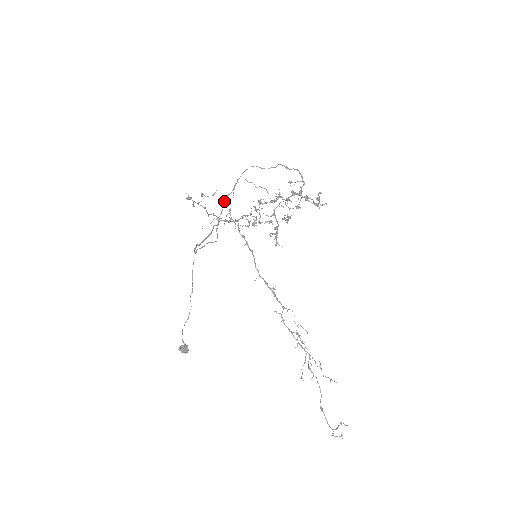
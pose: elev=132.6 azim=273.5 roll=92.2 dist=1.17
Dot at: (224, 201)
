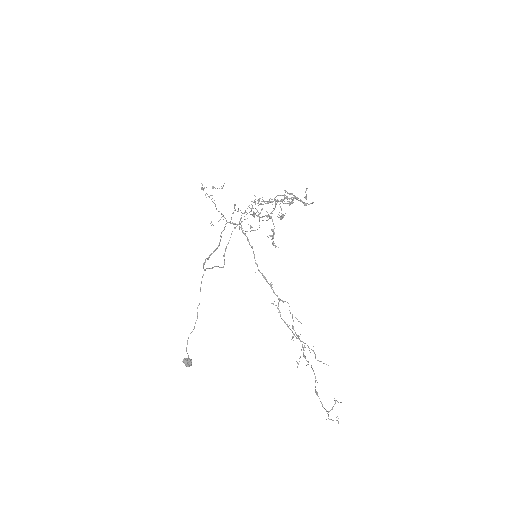
Dot at: occluded
